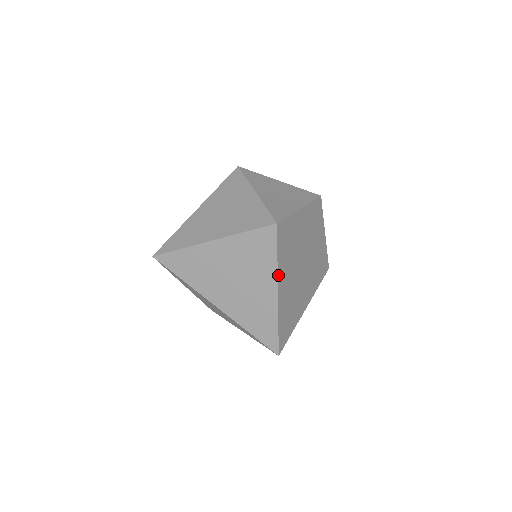
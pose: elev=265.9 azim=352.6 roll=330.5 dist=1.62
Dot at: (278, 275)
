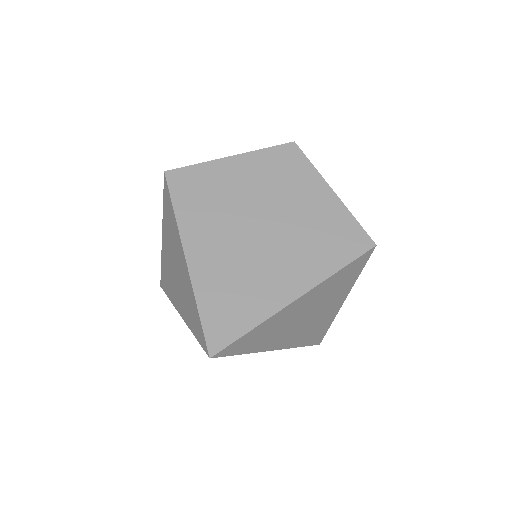
Dot at: (181, 233)
